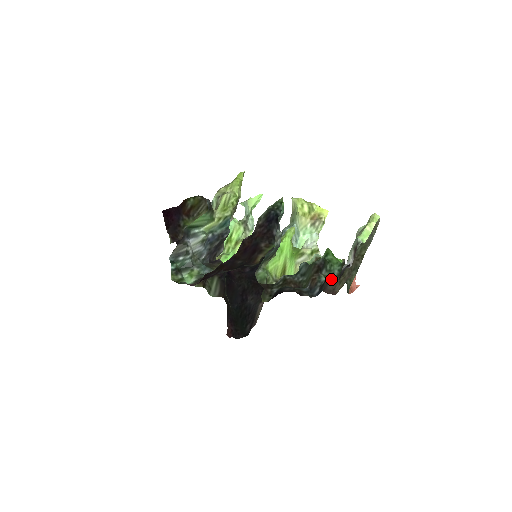
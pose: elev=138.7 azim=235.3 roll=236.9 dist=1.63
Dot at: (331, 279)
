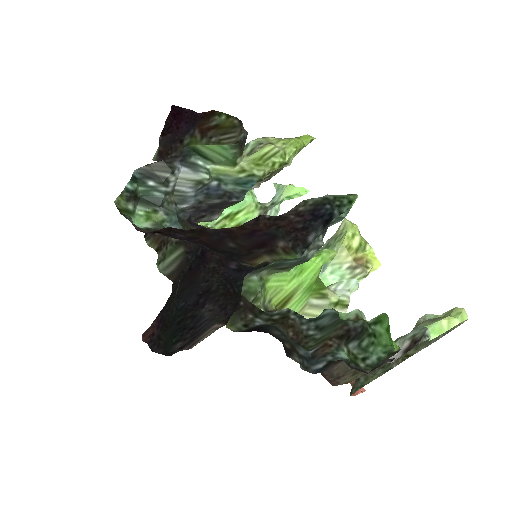
Dot at: (356, 363)
